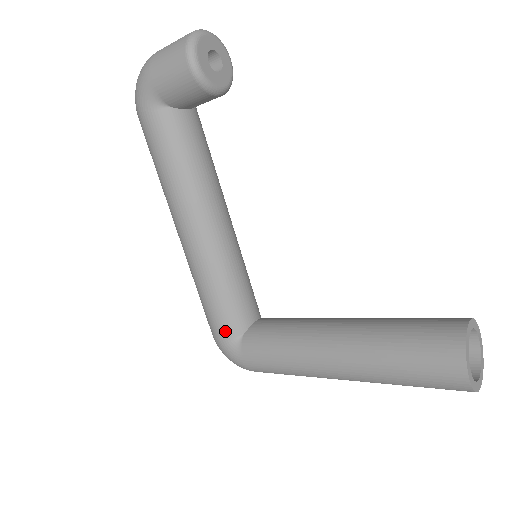
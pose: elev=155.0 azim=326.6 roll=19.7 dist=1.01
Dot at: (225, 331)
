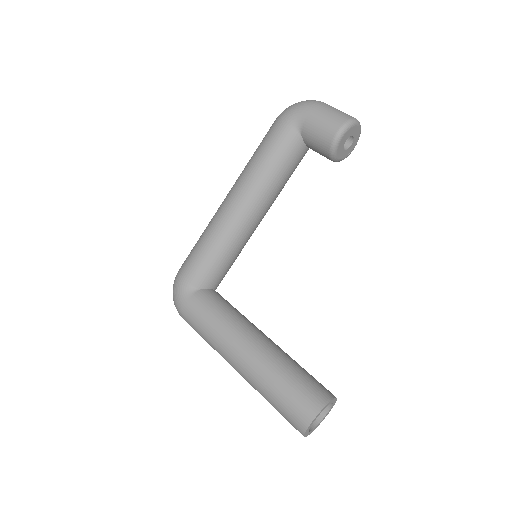
Dot at: (192, 277)
